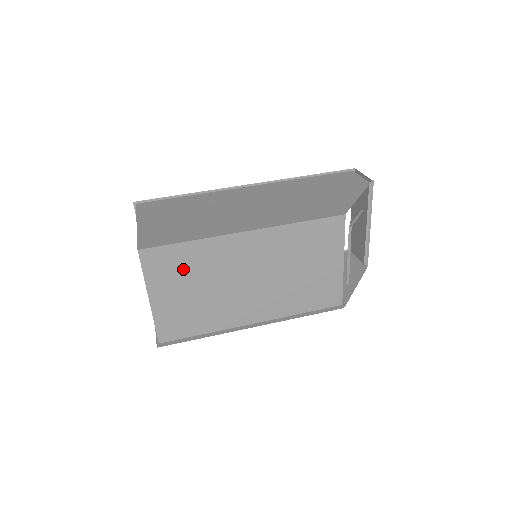
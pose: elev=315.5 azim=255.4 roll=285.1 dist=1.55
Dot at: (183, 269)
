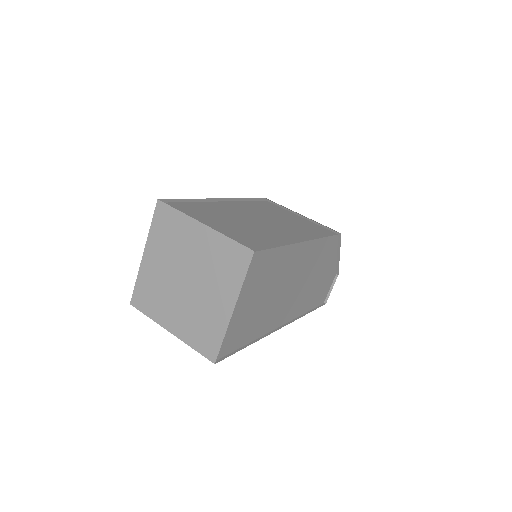
Dot at: (207, 213)
